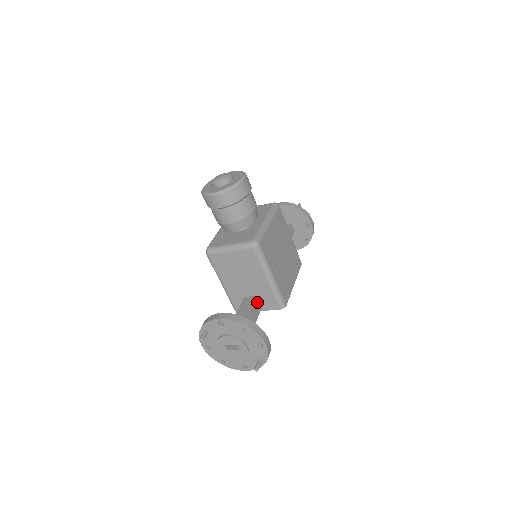
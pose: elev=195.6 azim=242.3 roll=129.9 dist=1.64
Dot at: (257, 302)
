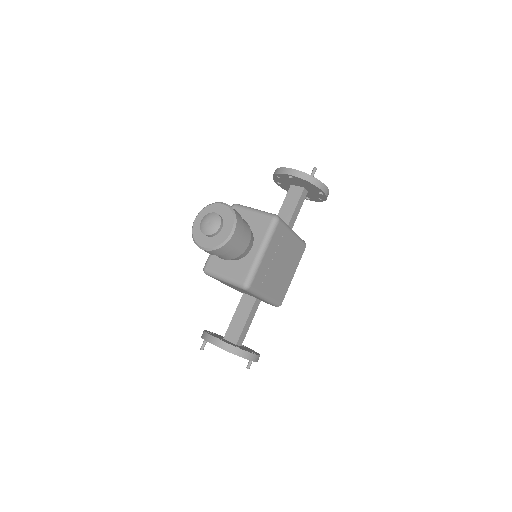
Dot at: (253, 306)
